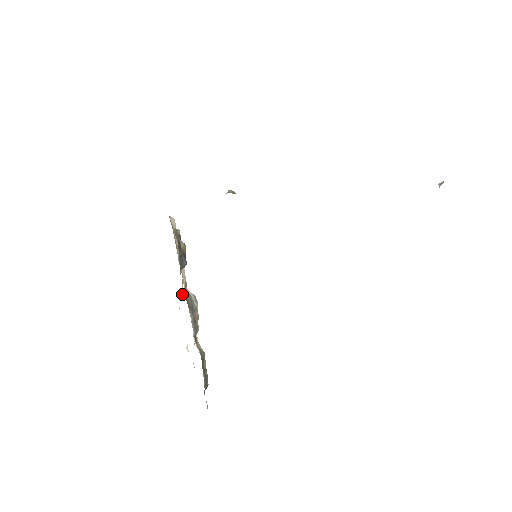
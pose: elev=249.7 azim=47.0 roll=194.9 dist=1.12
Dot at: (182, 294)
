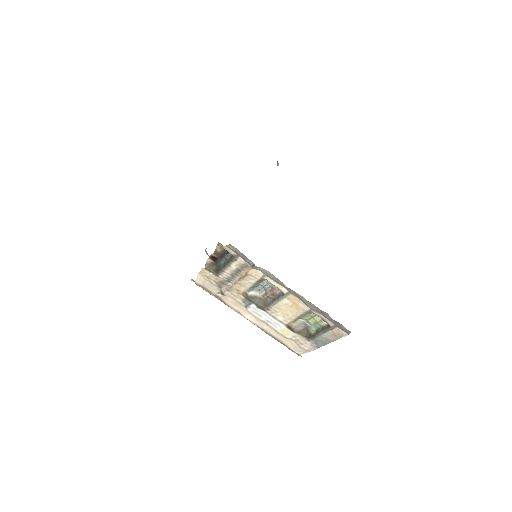
Dot at: (248, 272)
